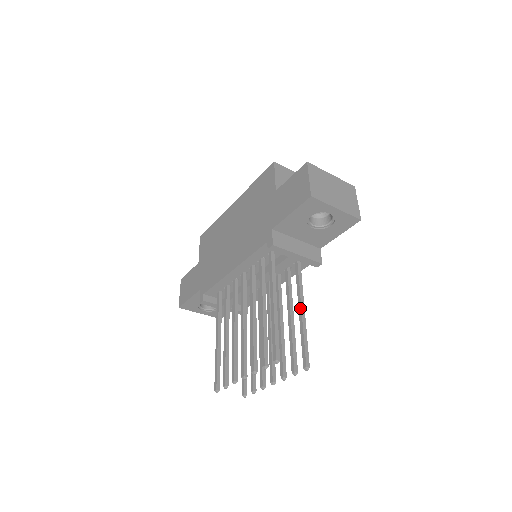
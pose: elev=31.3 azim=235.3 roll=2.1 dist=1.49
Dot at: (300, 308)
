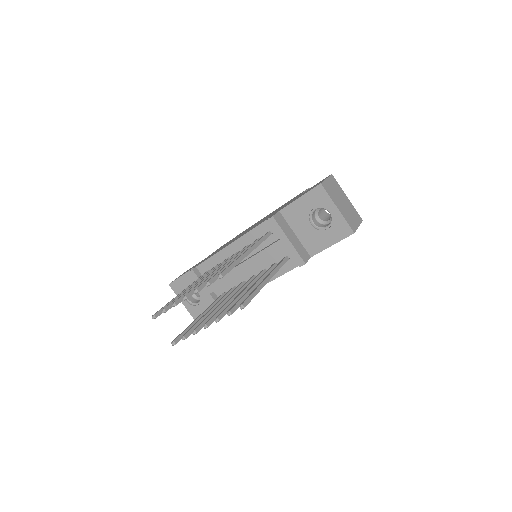
Dot at: (266, 277)
